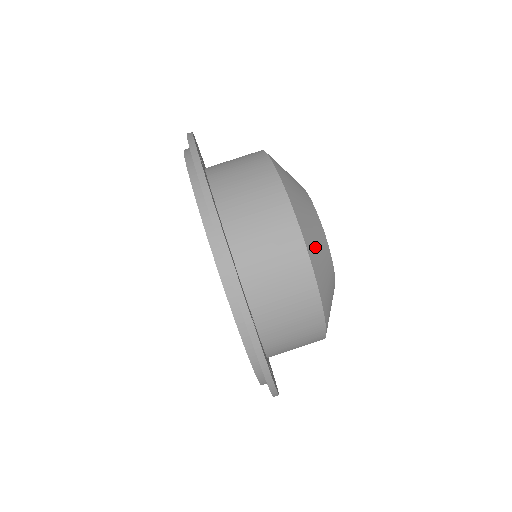
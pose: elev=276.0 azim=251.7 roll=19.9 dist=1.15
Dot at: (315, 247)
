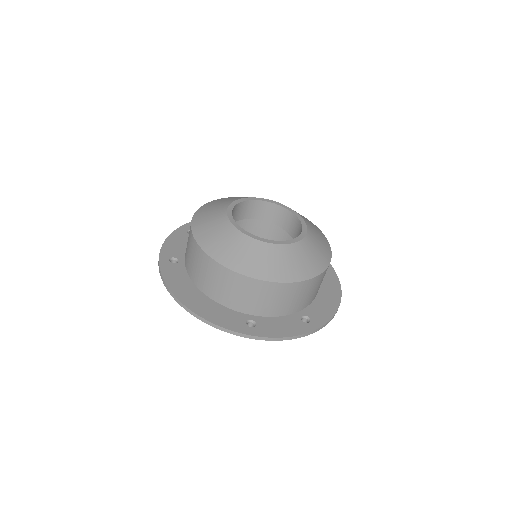
Dot at: (242, 260)
